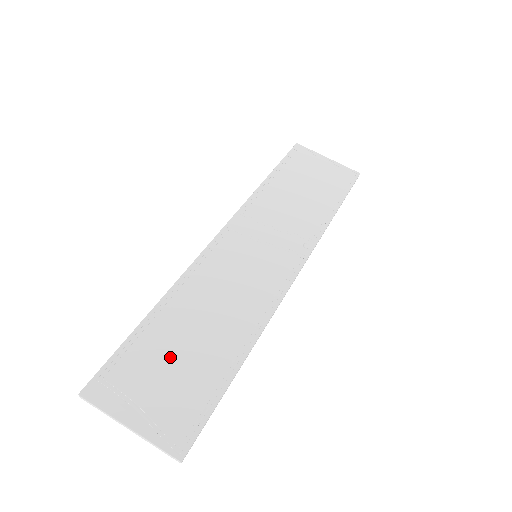
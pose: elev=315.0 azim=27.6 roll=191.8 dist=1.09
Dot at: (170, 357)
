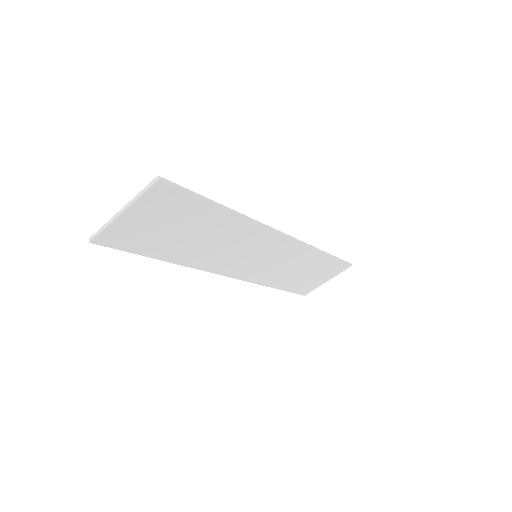
Dot at: (169, 231)
